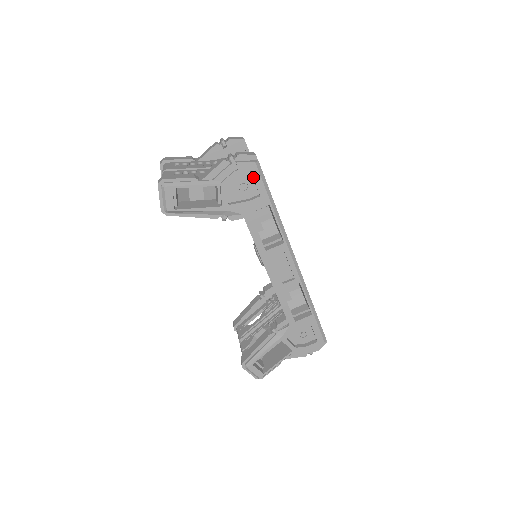
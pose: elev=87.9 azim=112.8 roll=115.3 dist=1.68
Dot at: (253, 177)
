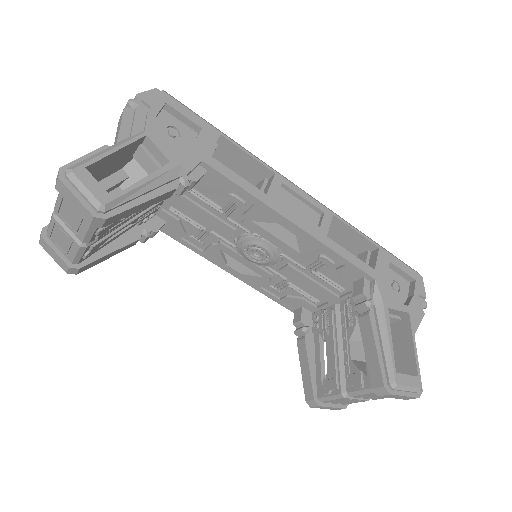
Dot at: (175, 109)
